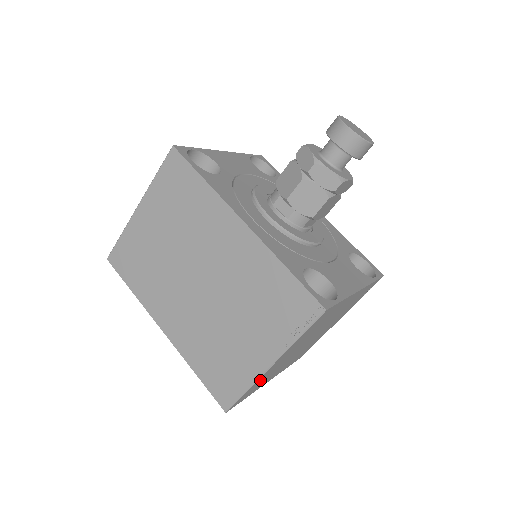
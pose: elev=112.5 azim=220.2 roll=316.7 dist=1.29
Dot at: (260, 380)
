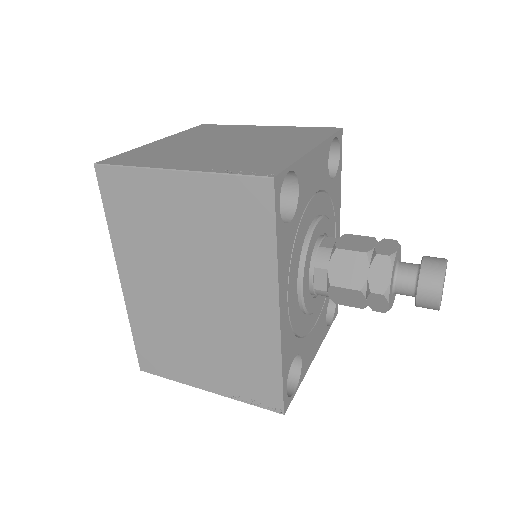
Dot at: occluded
